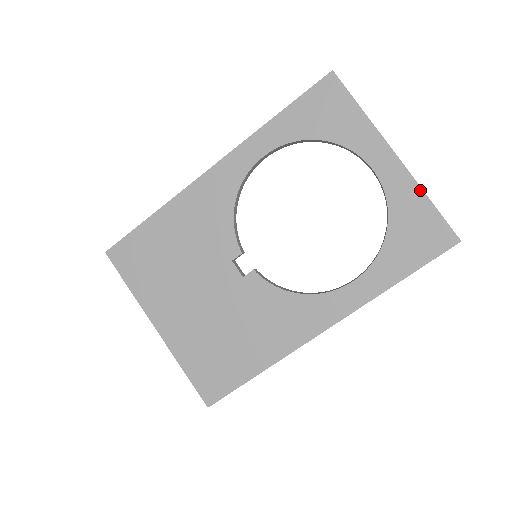
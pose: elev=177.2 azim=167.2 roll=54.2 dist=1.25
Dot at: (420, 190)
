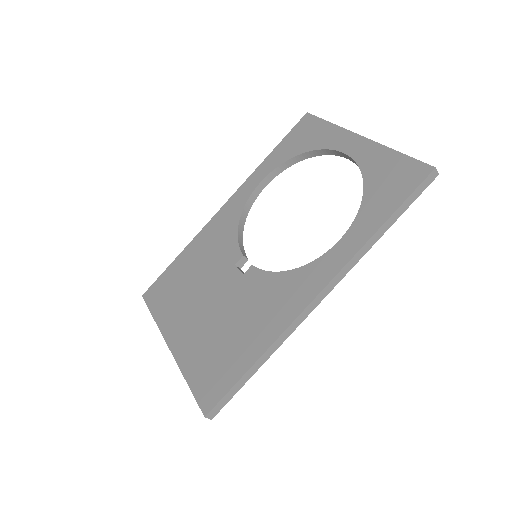
Dot at: (387, 149)
